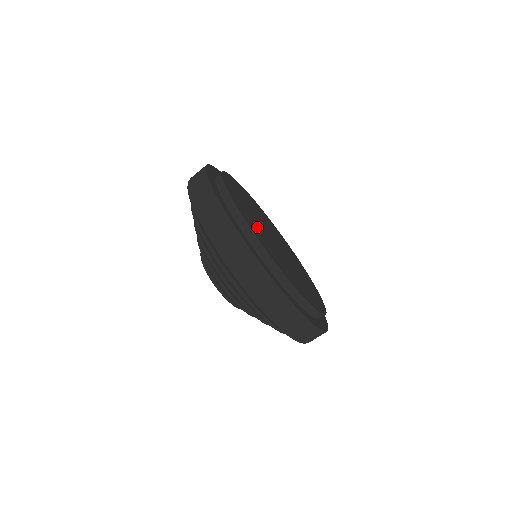
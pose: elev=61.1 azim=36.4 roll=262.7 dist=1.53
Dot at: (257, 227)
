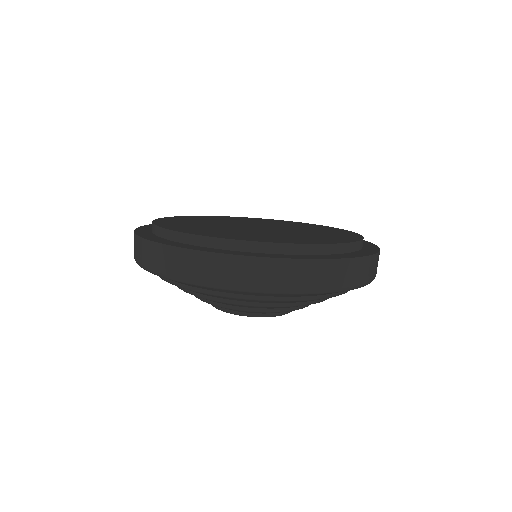
Dot at: (207, 228)
